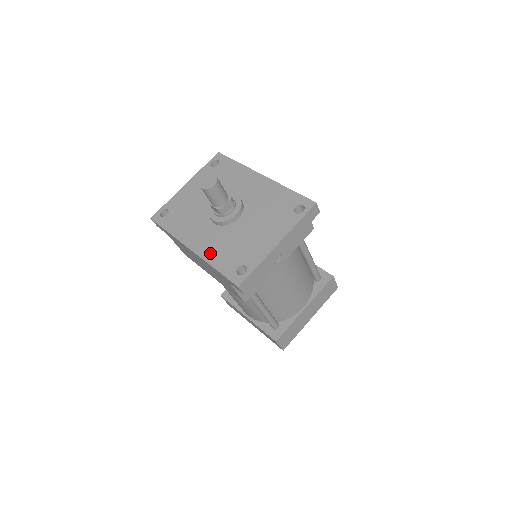
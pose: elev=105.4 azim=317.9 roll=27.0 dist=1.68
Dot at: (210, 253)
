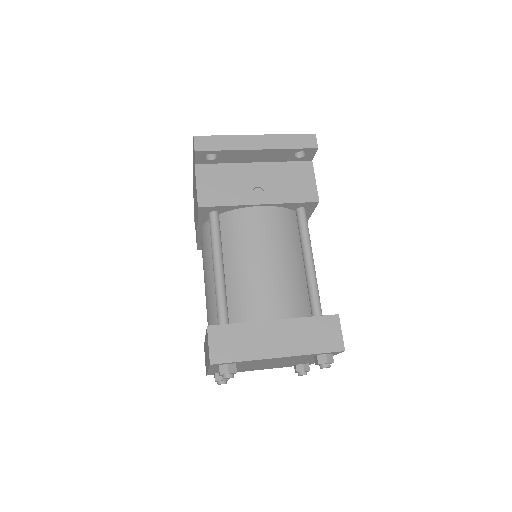
Dot at: occluded
